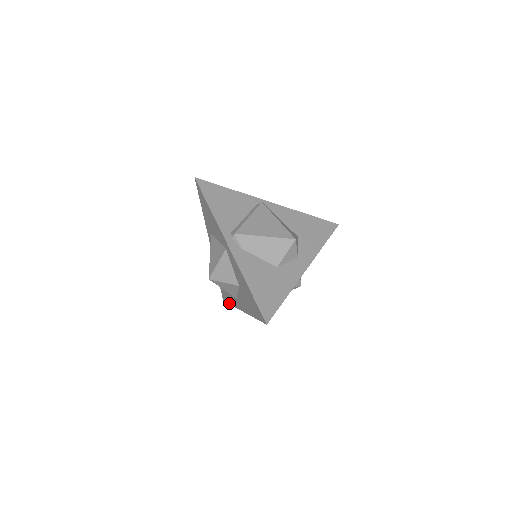
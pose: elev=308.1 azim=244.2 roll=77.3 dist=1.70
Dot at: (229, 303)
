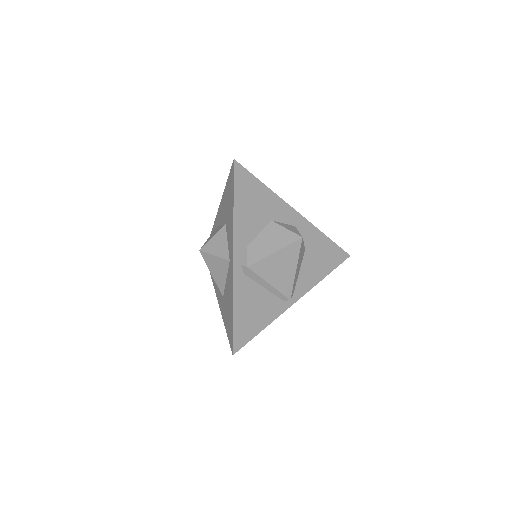
Dot at: (232, 316)
